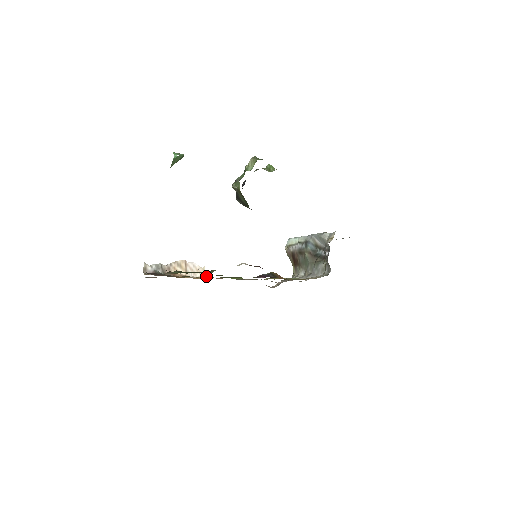
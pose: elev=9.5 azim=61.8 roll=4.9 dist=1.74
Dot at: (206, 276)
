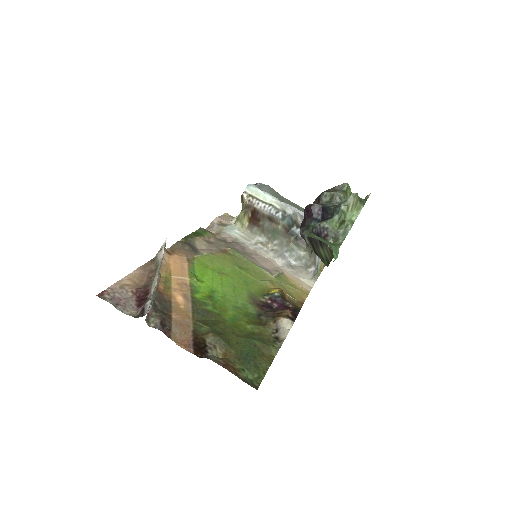
Dot at: (164, 250)
